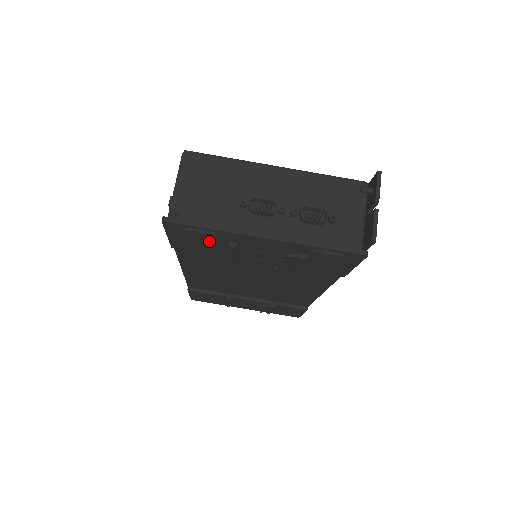
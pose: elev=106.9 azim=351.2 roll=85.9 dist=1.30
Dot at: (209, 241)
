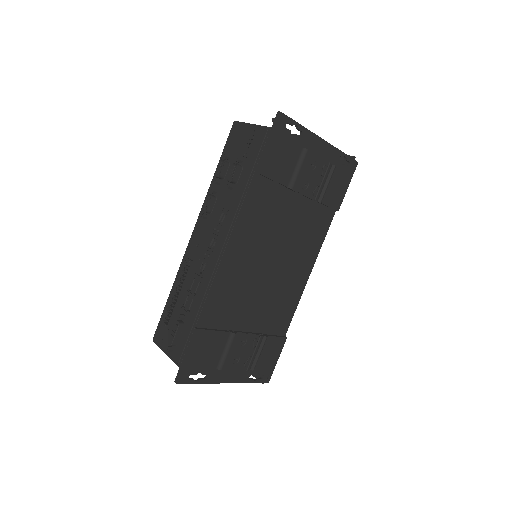
Dot at: (290, 151)
